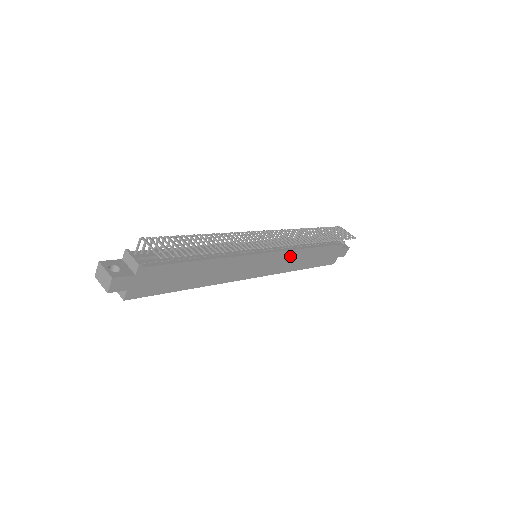
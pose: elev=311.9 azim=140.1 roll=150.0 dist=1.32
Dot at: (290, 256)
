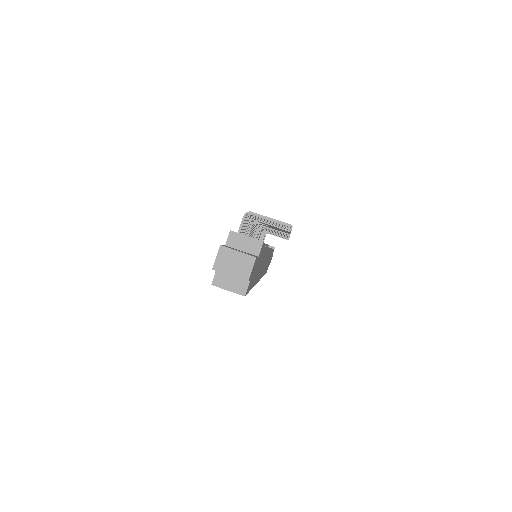
Dot at: (269, 256)
